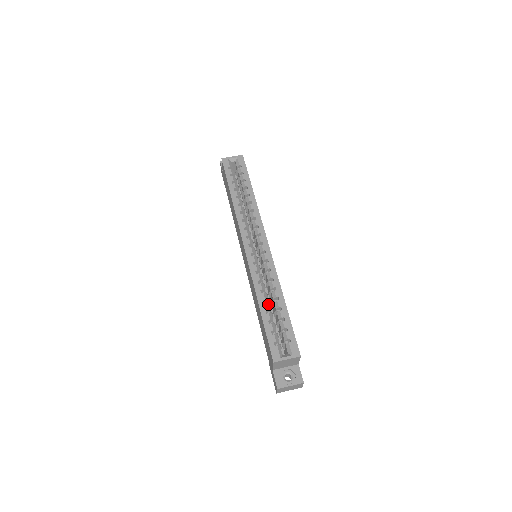
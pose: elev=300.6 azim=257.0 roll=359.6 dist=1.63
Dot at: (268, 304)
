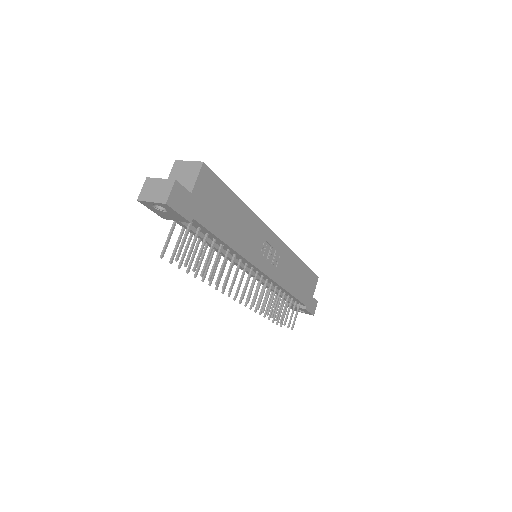
Dot at: occluded
